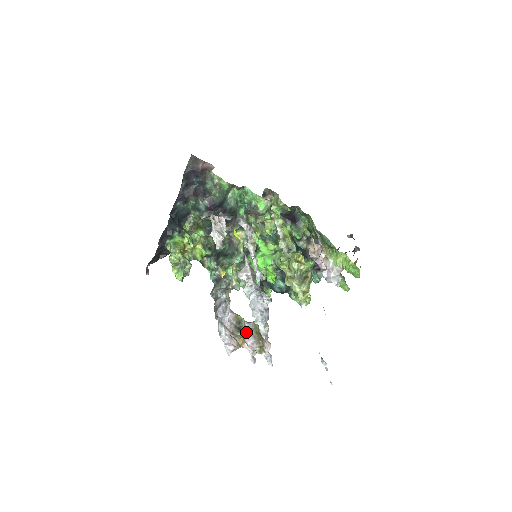
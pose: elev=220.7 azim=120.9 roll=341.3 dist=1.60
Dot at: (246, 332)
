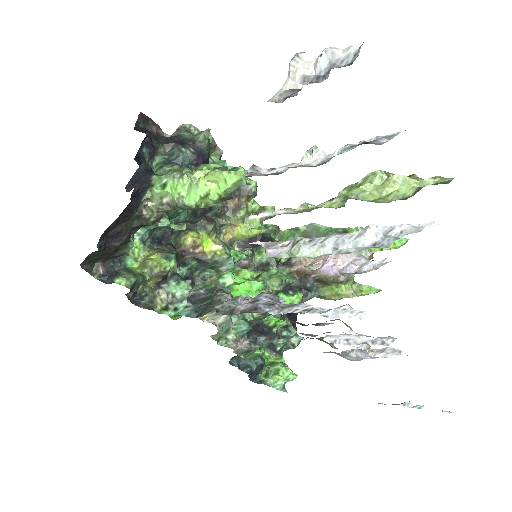
Dot at: occluded
